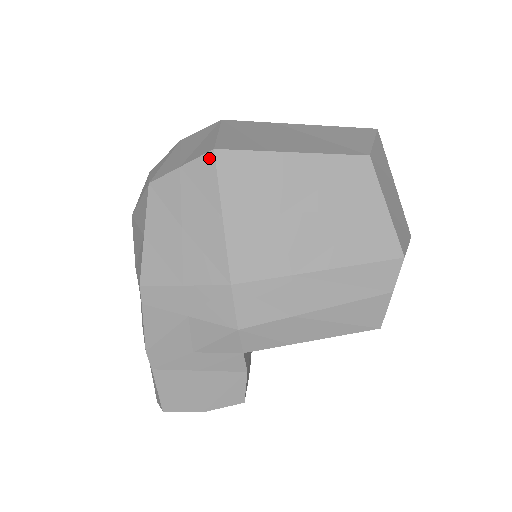
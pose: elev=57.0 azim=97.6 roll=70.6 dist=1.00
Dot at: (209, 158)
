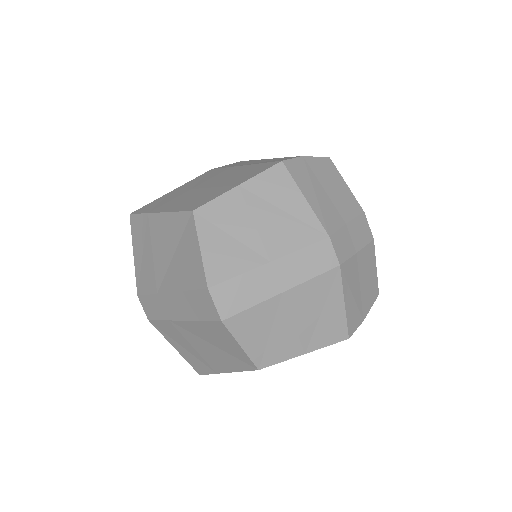
Dot at: occluded
